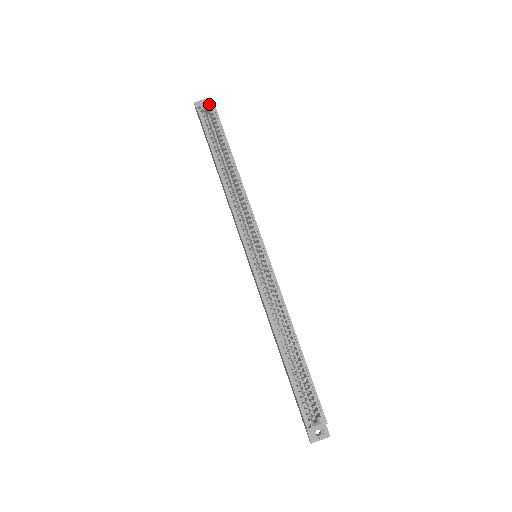
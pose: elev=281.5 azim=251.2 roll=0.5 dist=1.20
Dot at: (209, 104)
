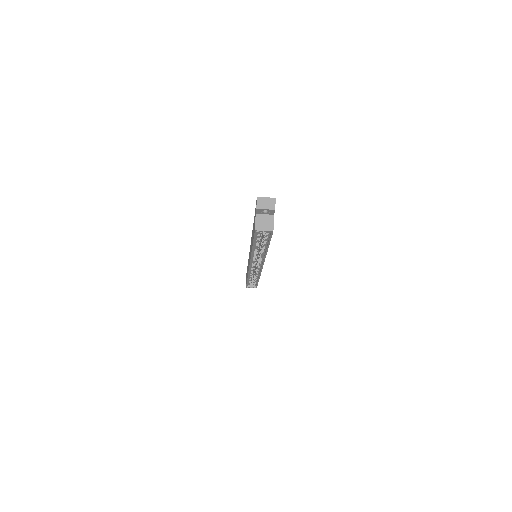
Dot at: (268, 232)
